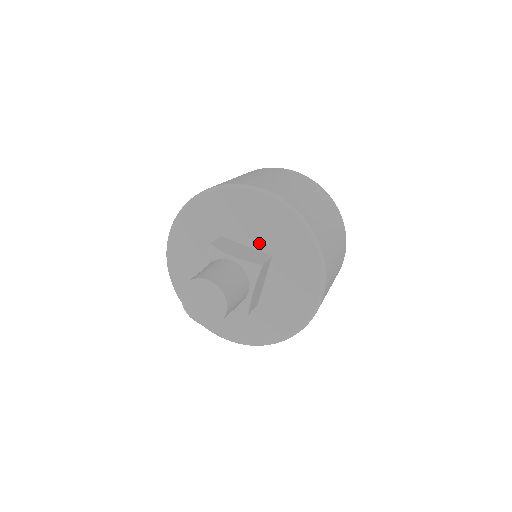
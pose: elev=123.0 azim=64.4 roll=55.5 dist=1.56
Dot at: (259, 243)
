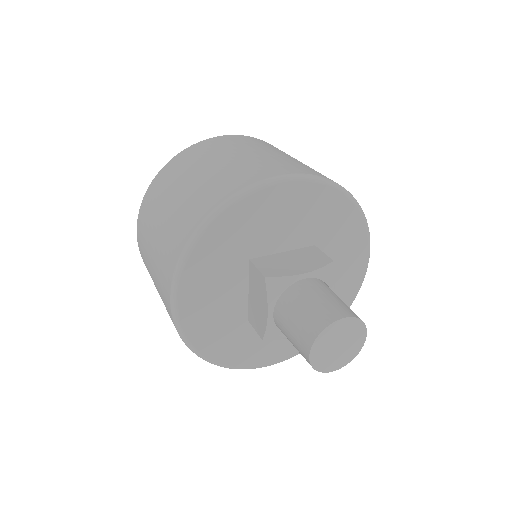
Dot at: (297, 240)
